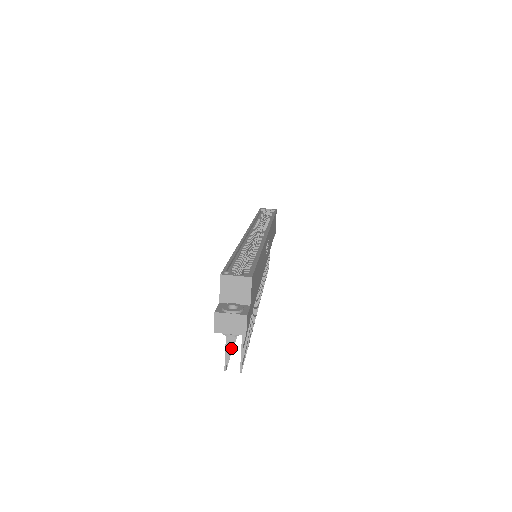
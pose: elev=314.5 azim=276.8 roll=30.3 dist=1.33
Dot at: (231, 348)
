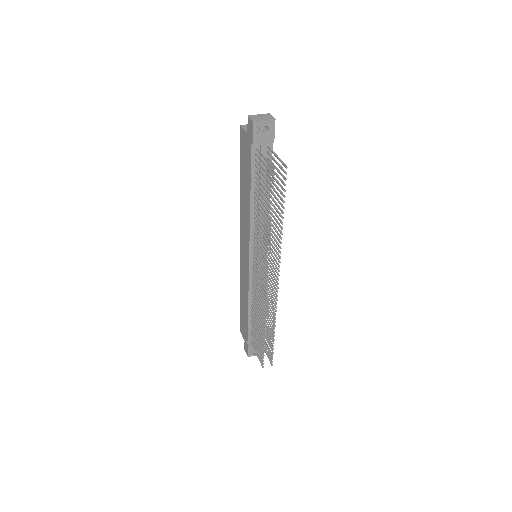
Dot at: (271, 189)
